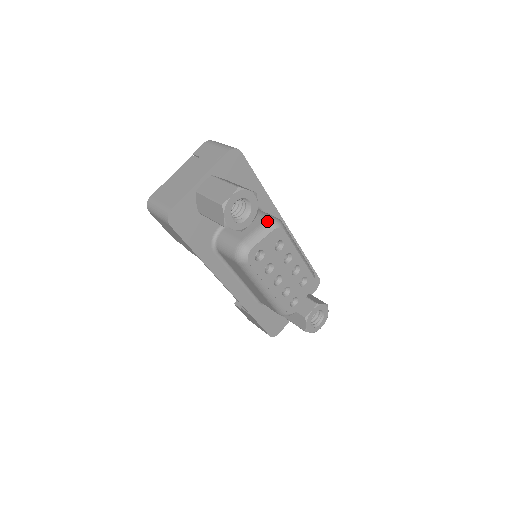
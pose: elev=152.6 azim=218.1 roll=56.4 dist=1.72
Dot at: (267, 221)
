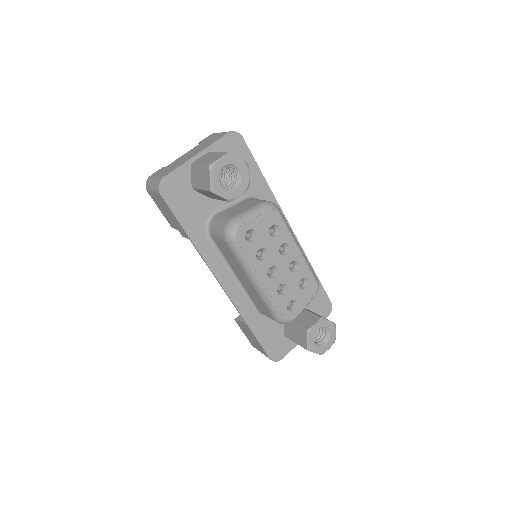
Dot at: (262, 203)
